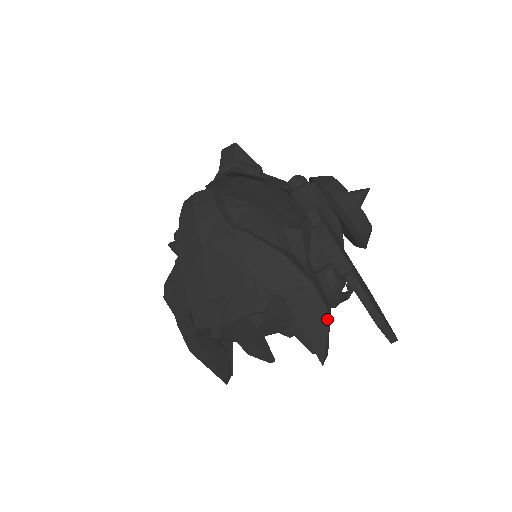
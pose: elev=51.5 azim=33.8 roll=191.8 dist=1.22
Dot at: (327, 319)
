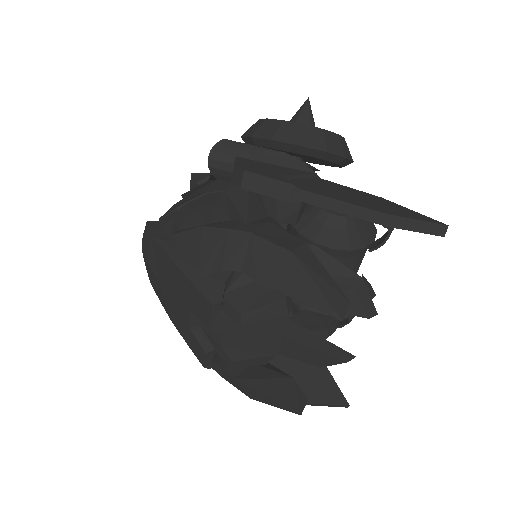
Dot at: (293, 260)
